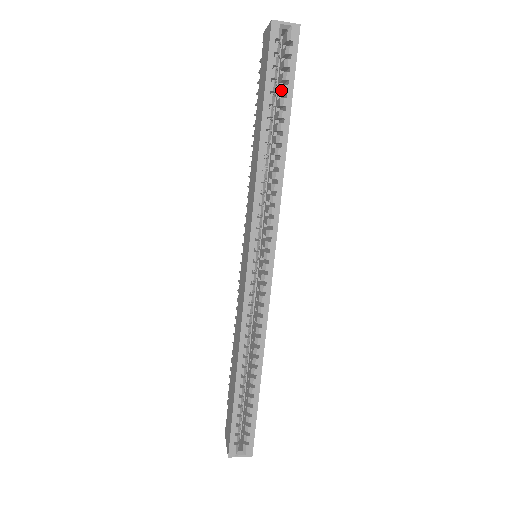
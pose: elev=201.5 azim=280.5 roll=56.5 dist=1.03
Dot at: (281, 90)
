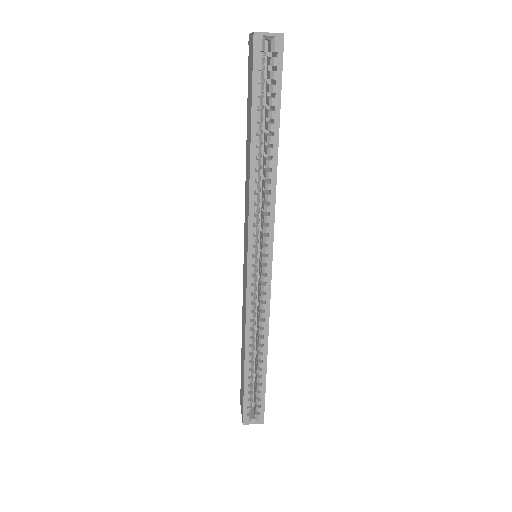
Dot at: (268, 103)
